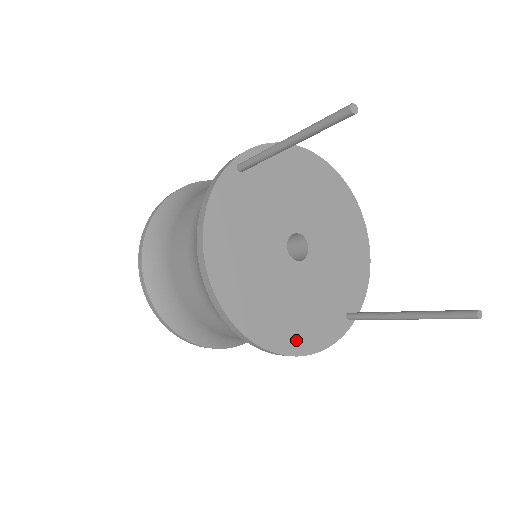
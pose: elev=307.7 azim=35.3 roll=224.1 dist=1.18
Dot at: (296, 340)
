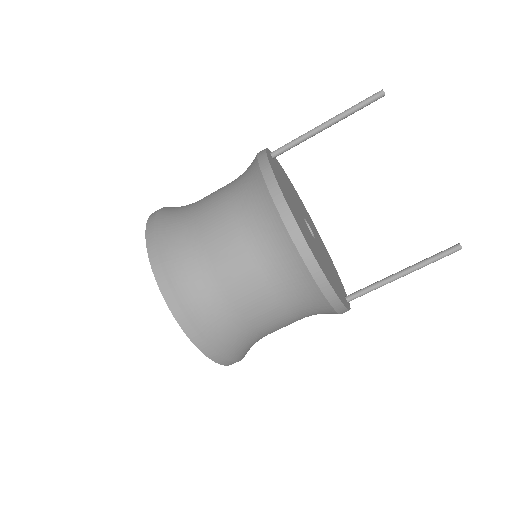
Dot at: (333, 286)
